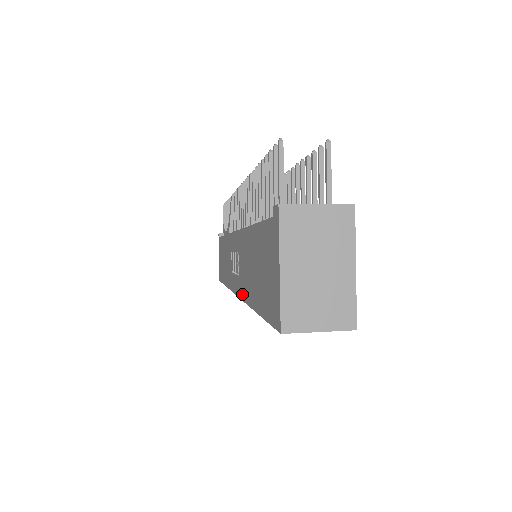
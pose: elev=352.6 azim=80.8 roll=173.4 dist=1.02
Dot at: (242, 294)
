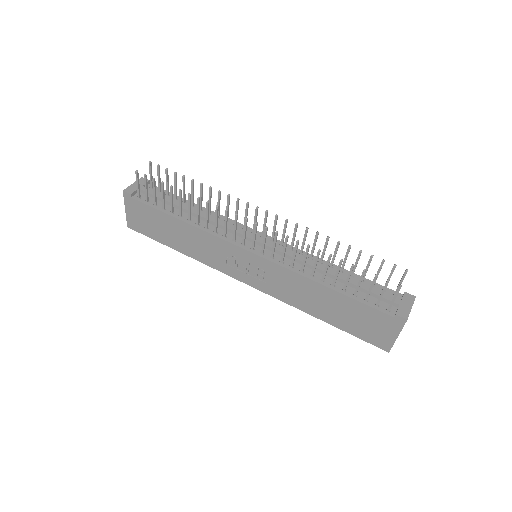
Dot at: (280, 298)
